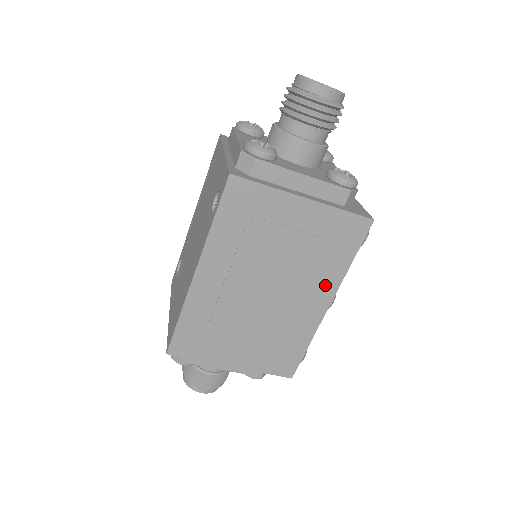
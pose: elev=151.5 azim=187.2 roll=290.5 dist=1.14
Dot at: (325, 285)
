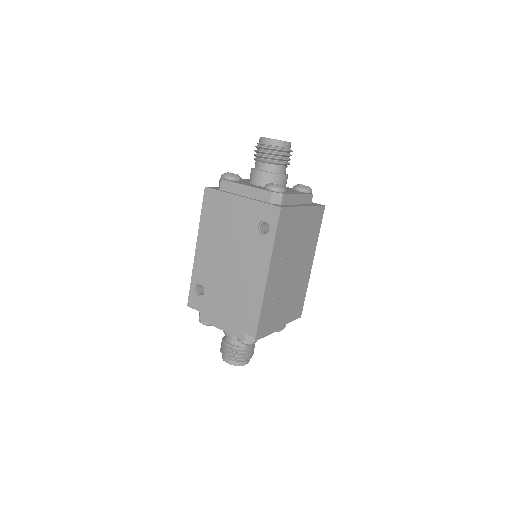
Dot at: (311, 252)
